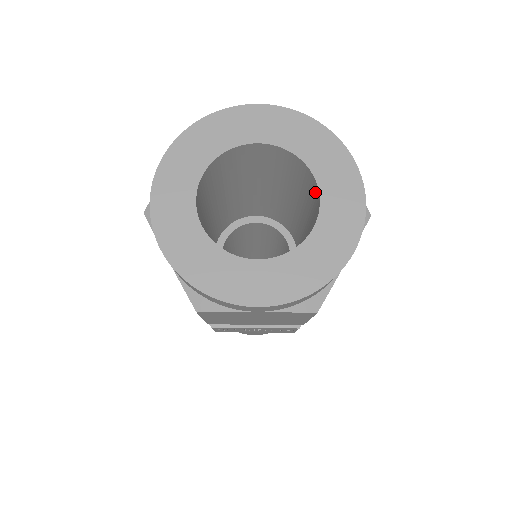
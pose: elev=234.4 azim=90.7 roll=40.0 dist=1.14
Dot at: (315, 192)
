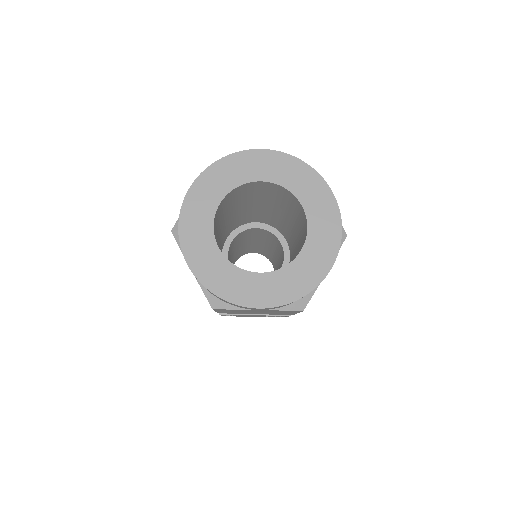
Dot at: (304, 219)
